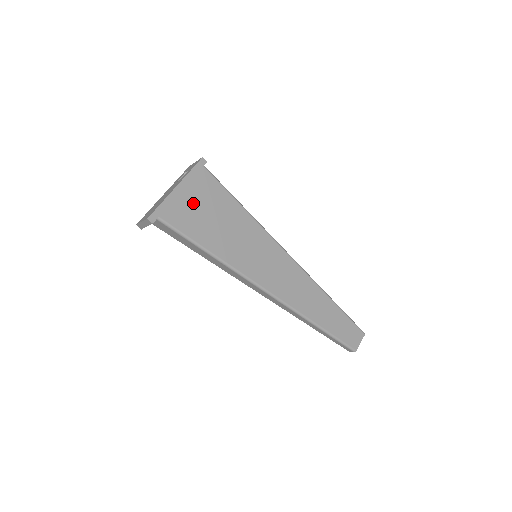
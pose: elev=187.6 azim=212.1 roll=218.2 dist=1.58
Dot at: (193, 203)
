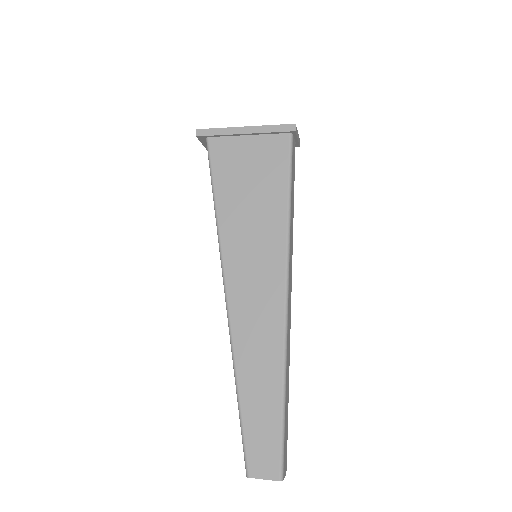
Dot at: (246, 153)
